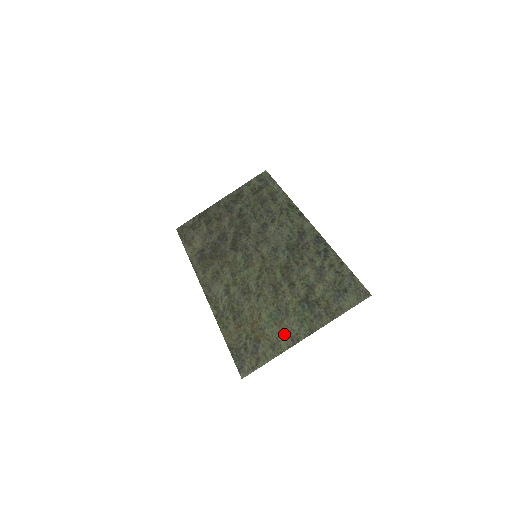
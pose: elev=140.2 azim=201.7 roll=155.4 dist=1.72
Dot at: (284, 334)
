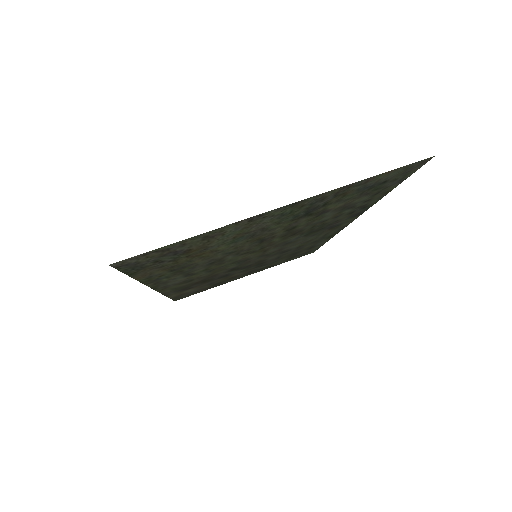
Dot at: (240, 228)
